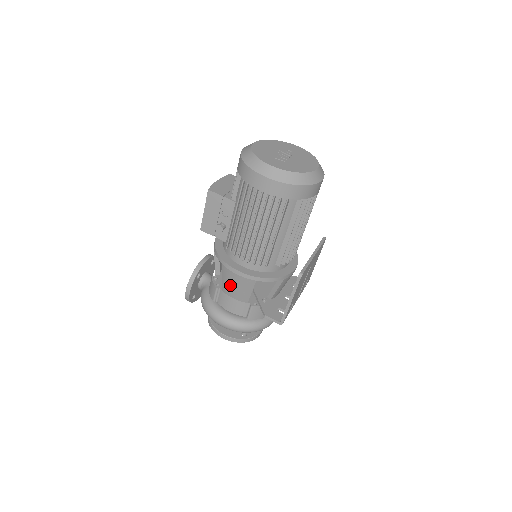
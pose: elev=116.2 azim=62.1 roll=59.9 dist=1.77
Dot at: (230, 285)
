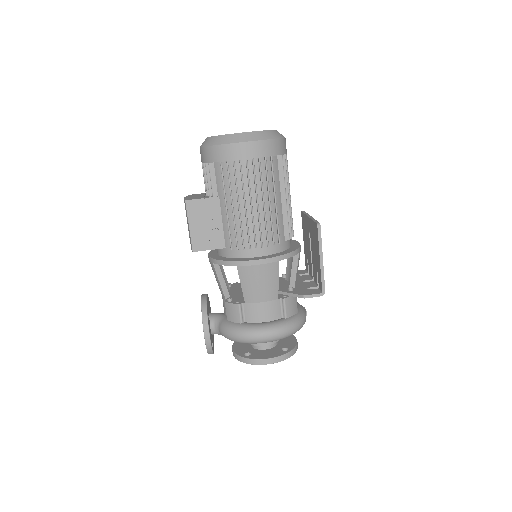
Dot at: (254, 286)
